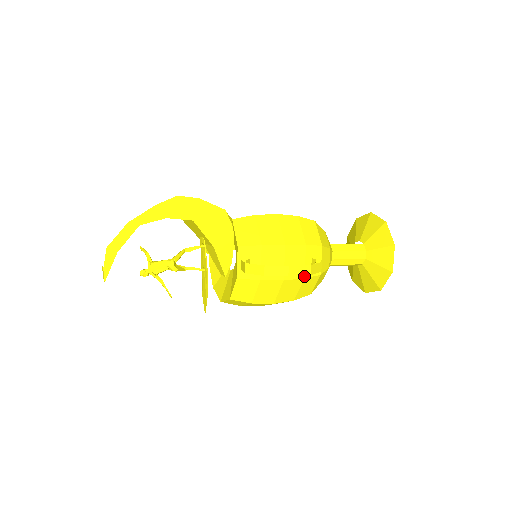
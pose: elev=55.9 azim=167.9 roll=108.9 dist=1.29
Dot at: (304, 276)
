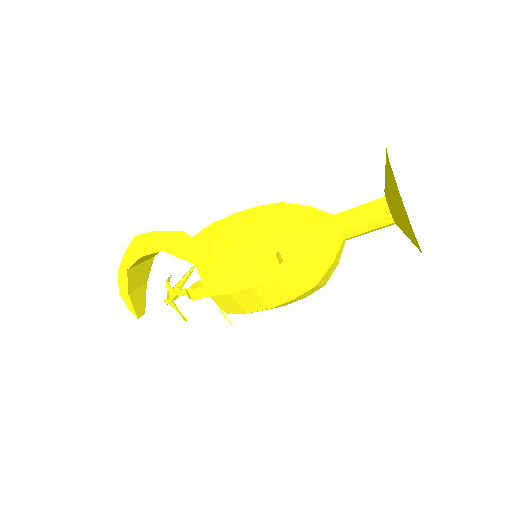
Dot at: (275, 275)
